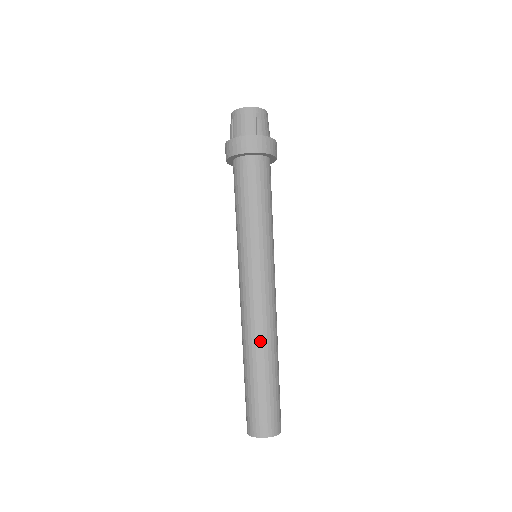
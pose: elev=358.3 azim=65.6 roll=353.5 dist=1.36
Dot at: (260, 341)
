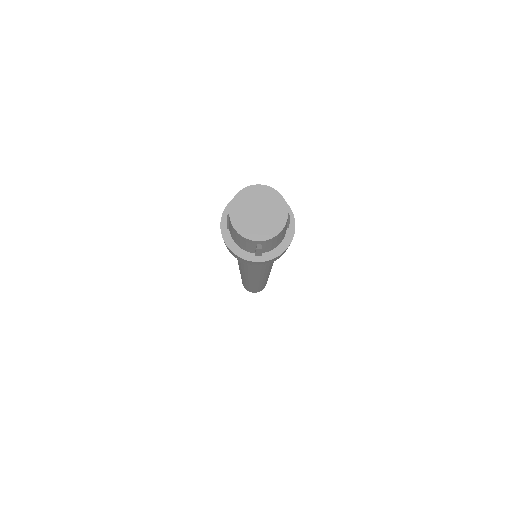
Dot at: occluded
